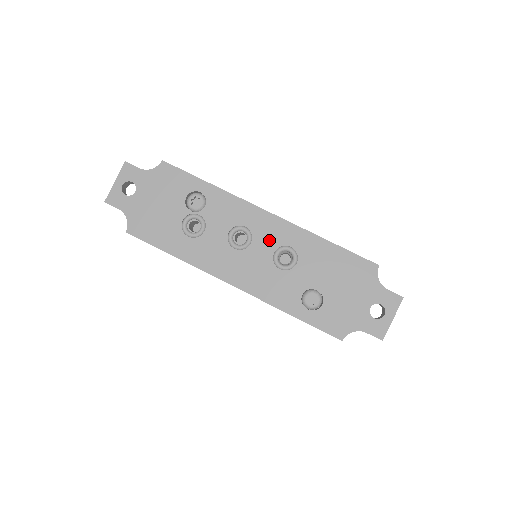
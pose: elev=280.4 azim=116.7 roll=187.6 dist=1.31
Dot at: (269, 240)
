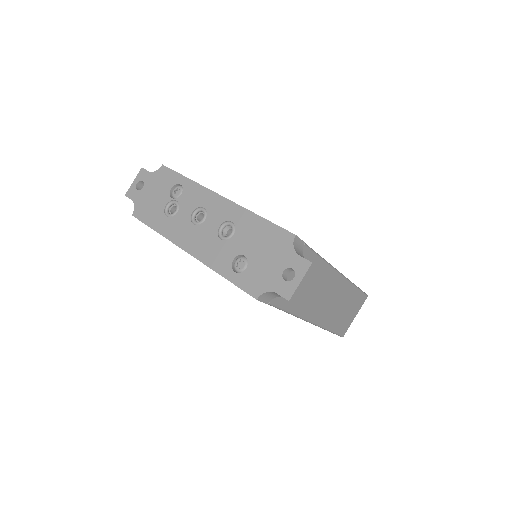
Dot at: (218, 217)
